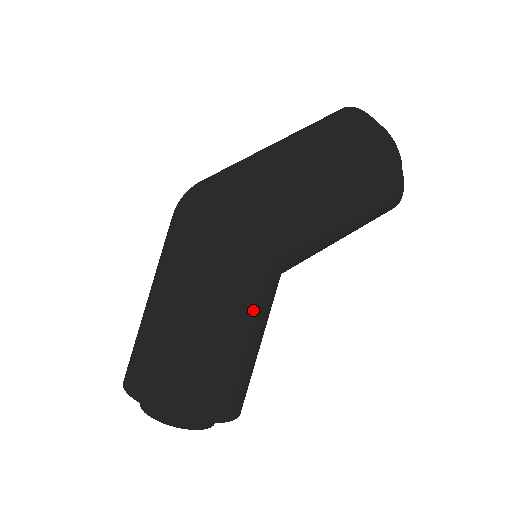
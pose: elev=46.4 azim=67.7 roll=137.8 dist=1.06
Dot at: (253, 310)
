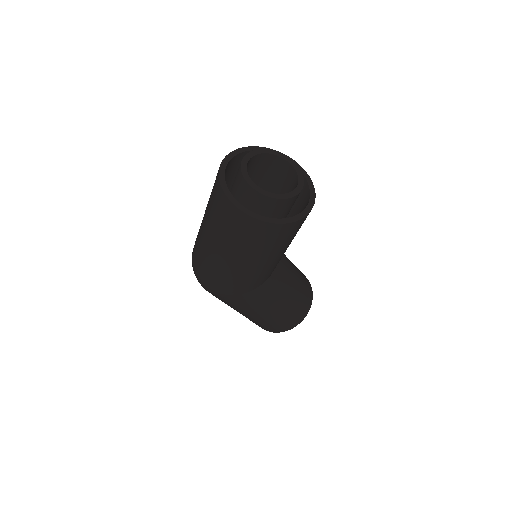
Dot at: (273, 300)
